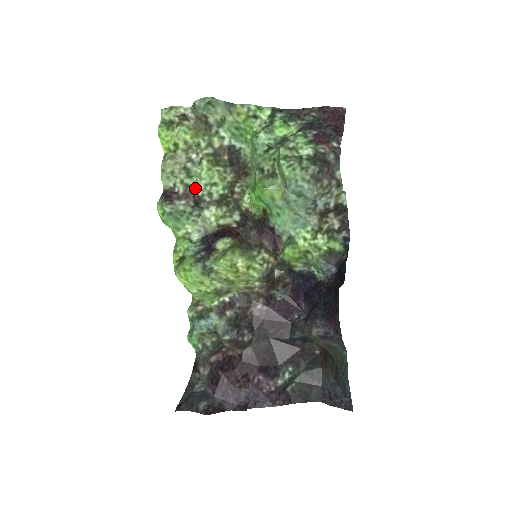
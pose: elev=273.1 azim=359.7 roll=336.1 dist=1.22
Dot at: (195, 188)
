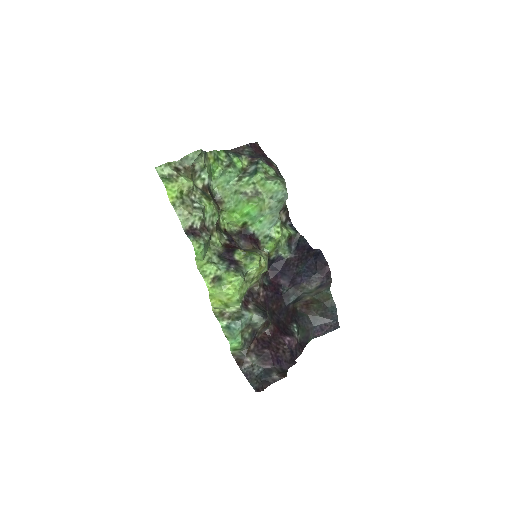
Dot at: (205, 221)
